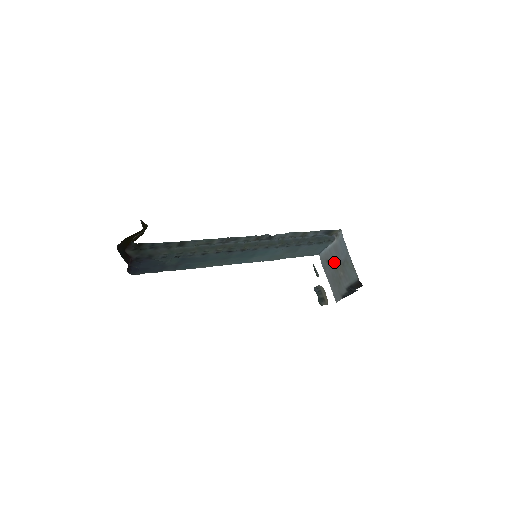
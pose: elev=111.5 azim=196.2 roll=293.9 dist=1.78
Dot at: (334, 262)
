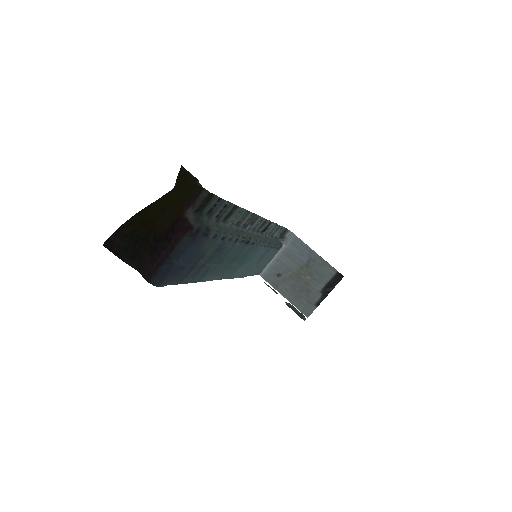
Dot at: (291, 270)
